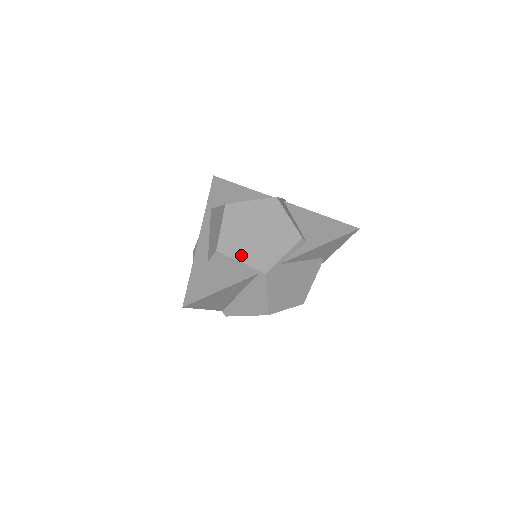
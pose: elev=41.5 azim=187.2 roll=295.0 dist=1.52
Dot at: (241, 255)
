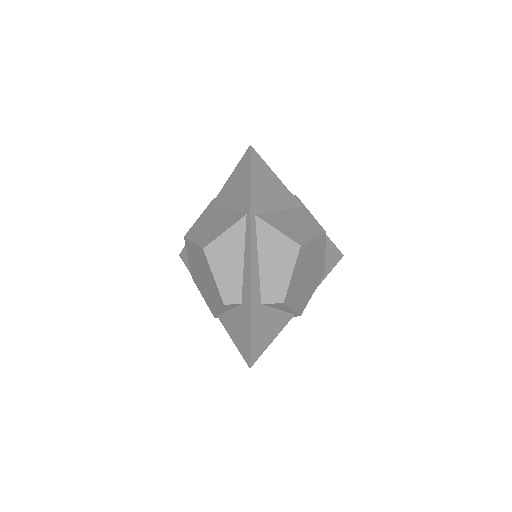
Dot at: (295, 303)
